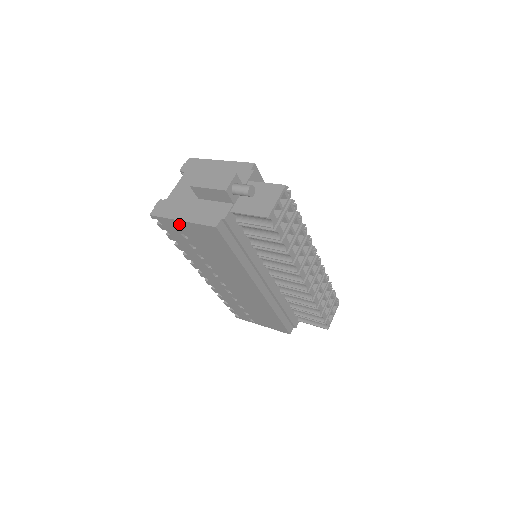
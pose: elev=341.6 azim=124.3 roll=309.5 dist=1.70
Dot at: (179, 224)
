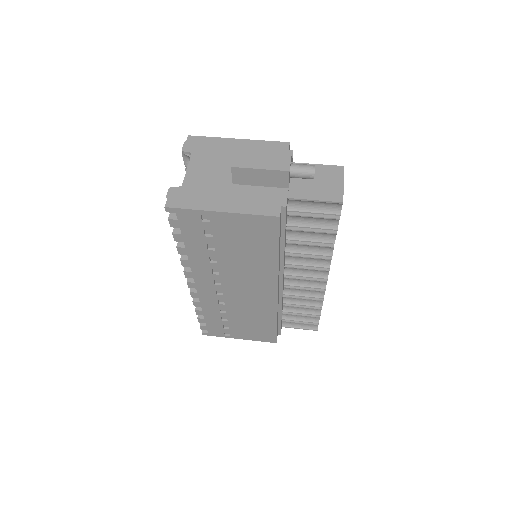
Dot at: (213, 217)
